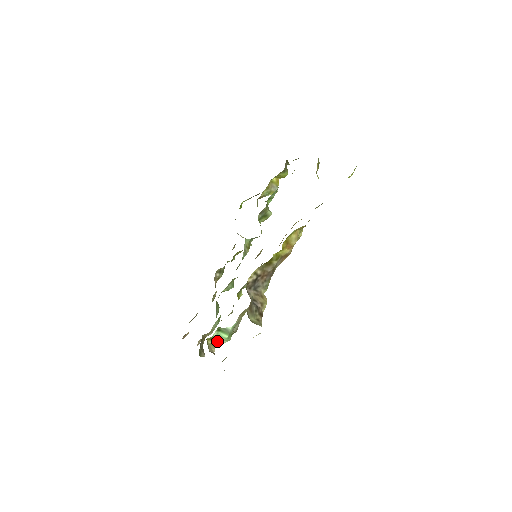
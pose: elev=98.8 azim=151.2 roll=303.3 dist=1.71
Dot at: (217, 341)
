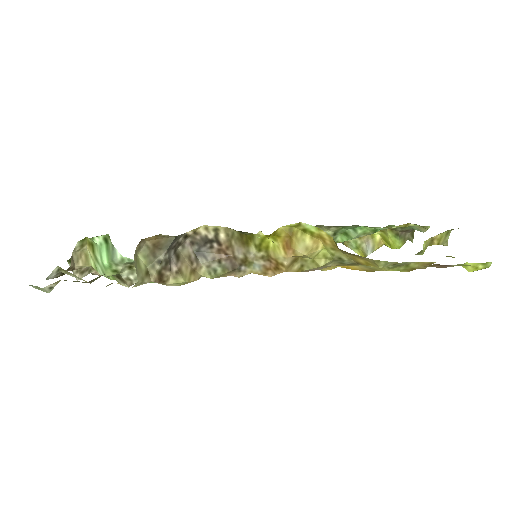
Dot at: (95, 258)
